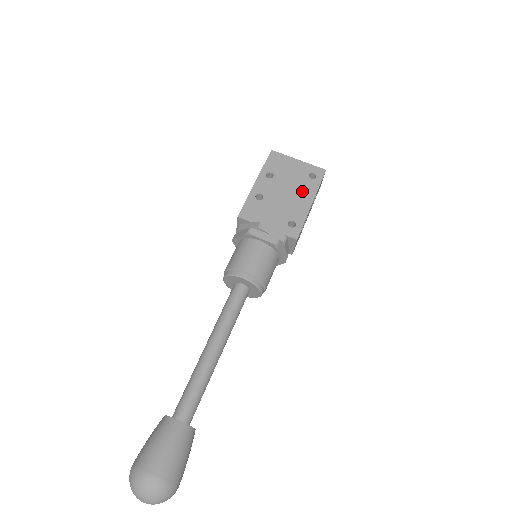
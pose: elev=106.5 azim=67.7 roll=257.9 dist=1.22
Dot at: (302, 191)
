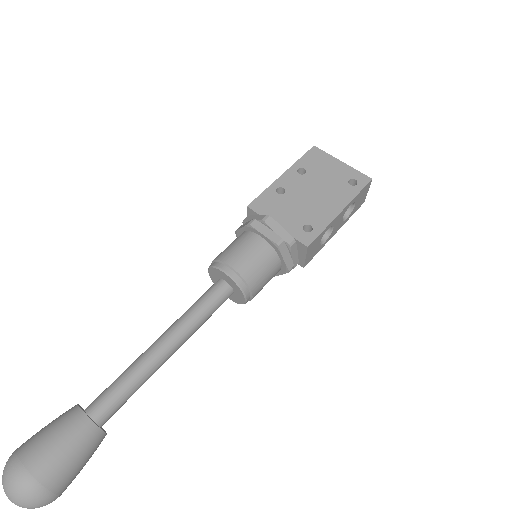
Dot at: (334, 195)
